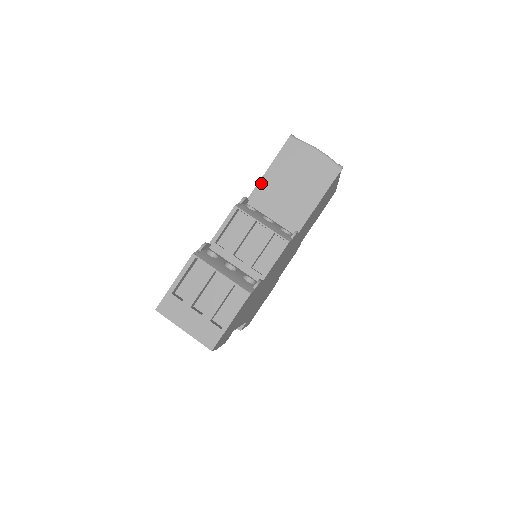
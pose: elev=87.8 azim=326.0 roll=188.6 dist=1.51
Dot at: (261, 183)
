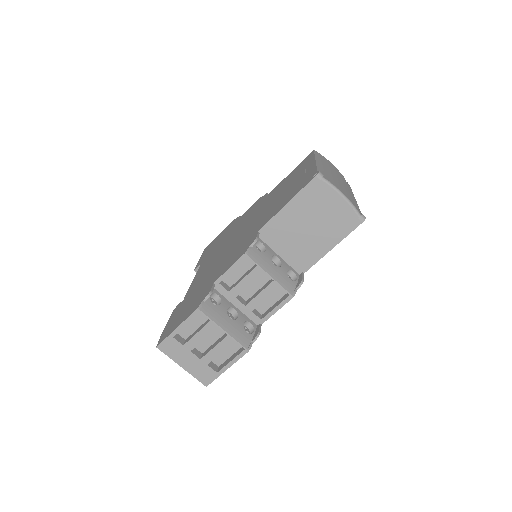
Dot at: (275, 218)
